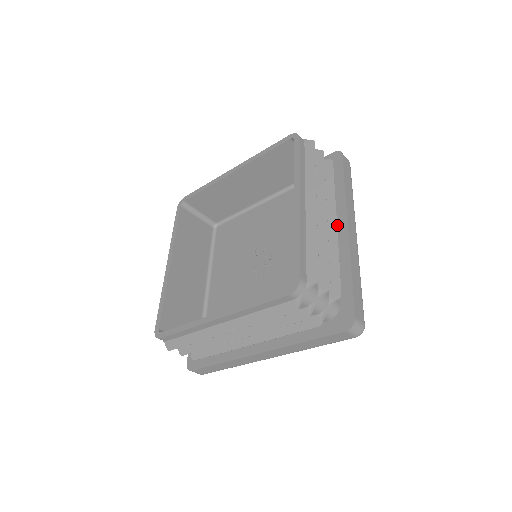
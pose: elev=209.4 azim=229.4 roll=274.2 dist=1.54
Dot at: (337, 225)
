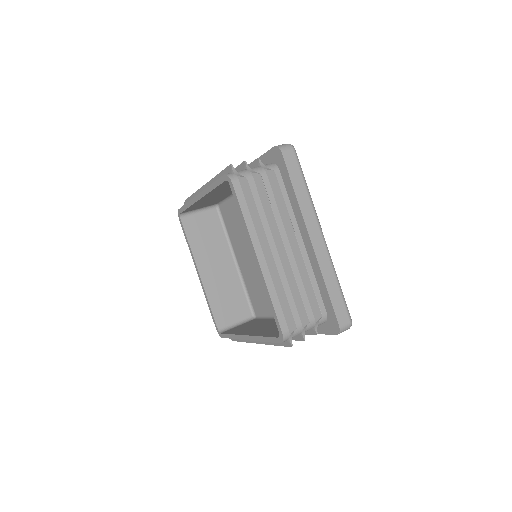
Dot at: (302, 236)
